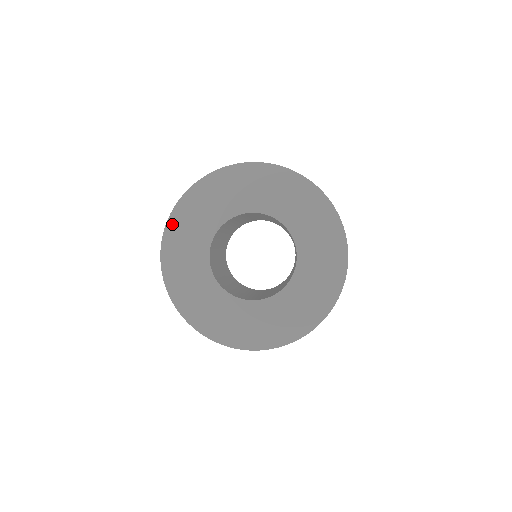
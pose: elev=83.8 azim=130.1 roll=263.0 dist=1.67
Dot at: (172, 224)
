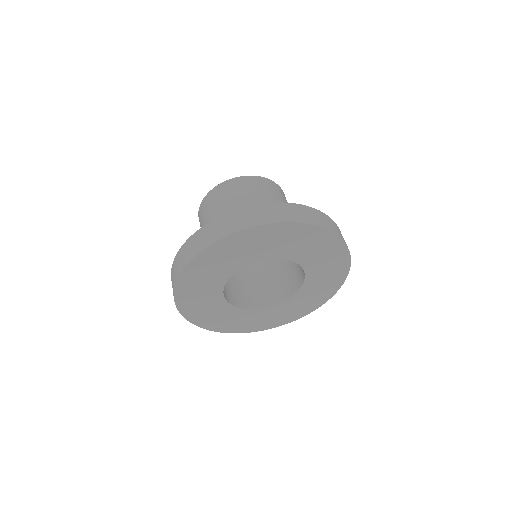
Dot at: (184, 310)
